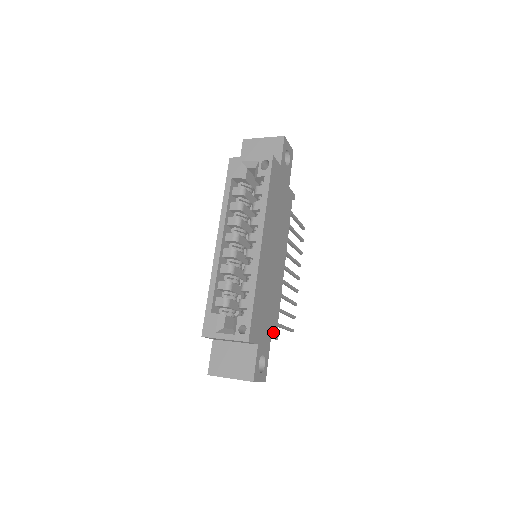
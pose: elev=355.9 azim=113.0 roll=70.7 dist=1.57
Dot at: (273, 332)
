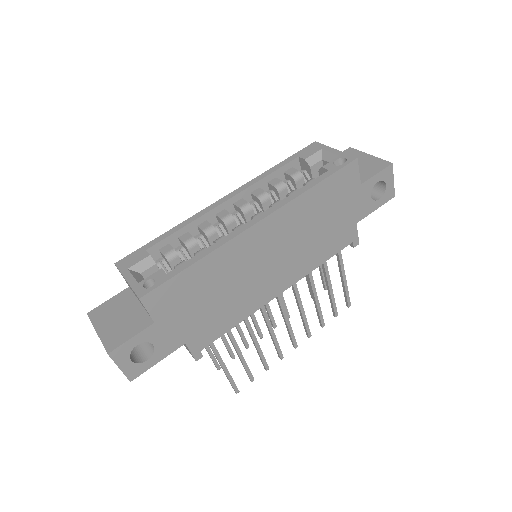
Dot at: (195, 342)
